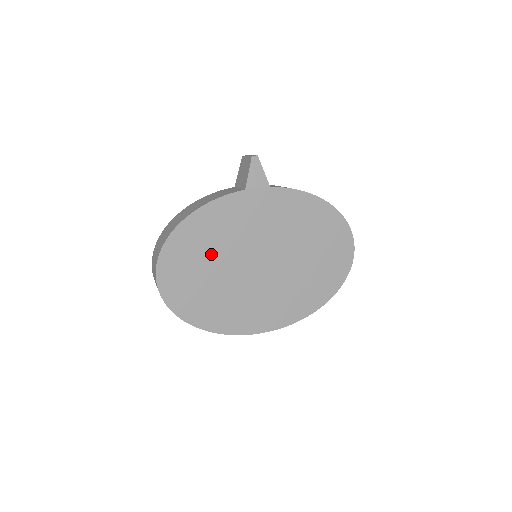
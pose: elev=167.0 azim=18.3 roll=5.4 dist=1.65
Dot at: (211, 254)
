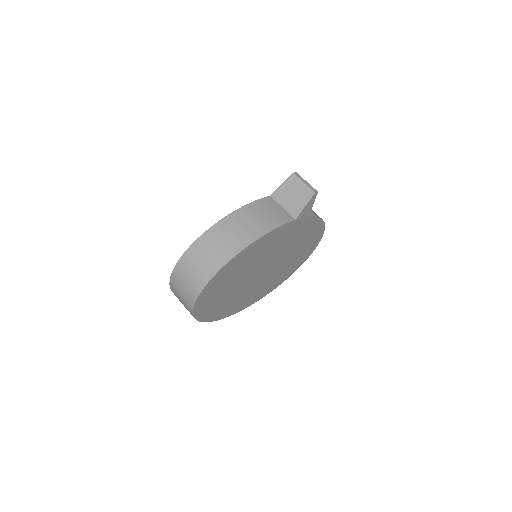
Dot at: (244, 269)
